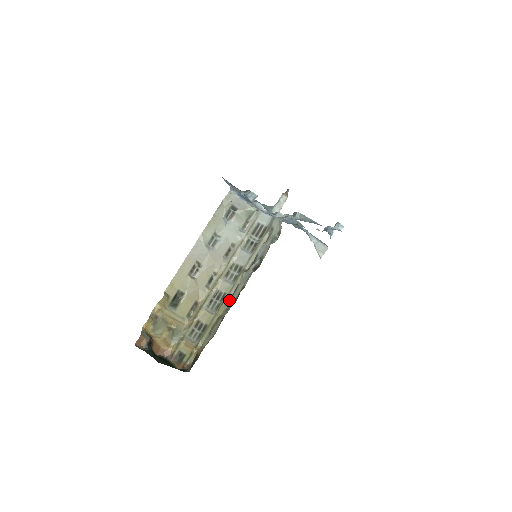
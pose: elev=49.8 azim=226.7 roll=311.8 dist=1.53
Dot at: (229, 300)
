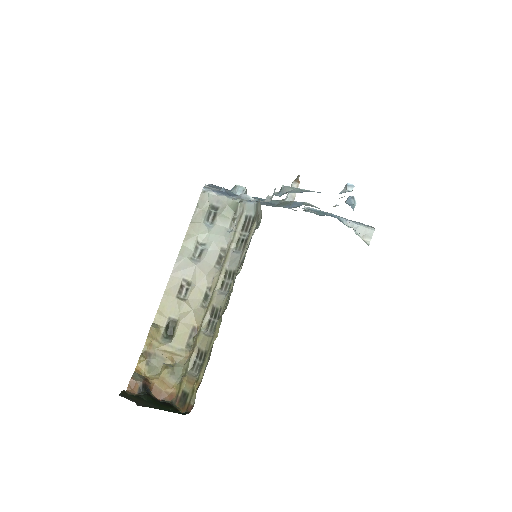
Dot at: occluded
